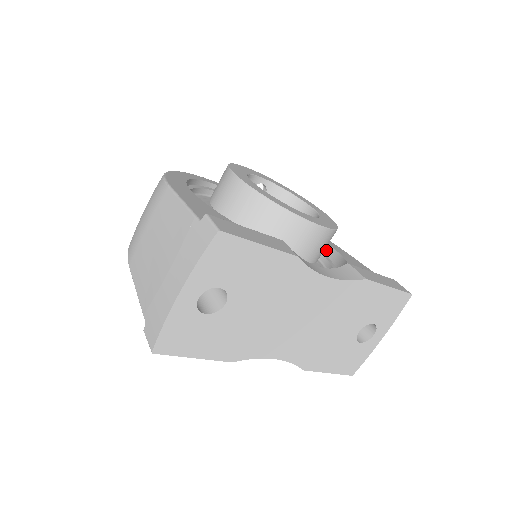
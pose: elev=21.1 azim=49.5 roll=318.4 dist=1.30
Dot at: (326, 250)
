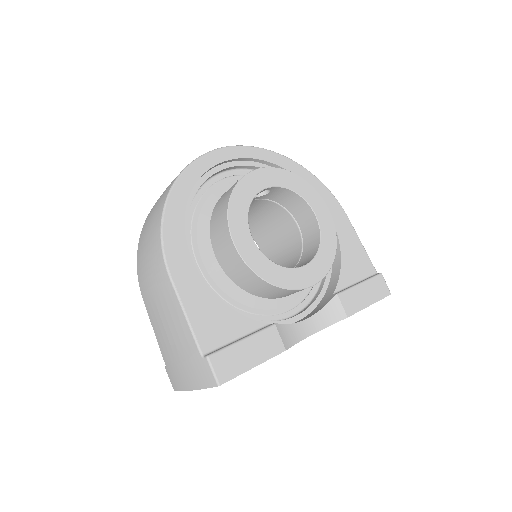
Dot at: occluded
